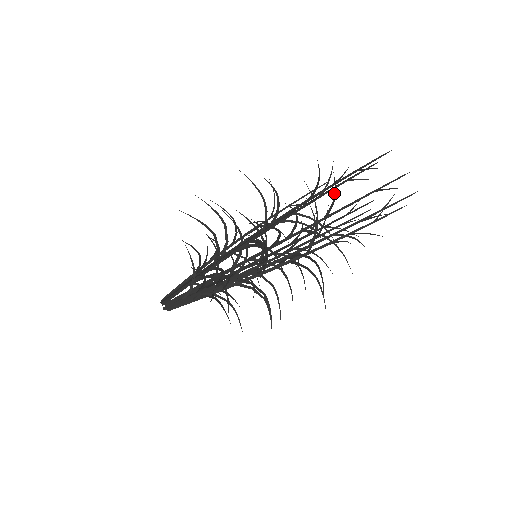
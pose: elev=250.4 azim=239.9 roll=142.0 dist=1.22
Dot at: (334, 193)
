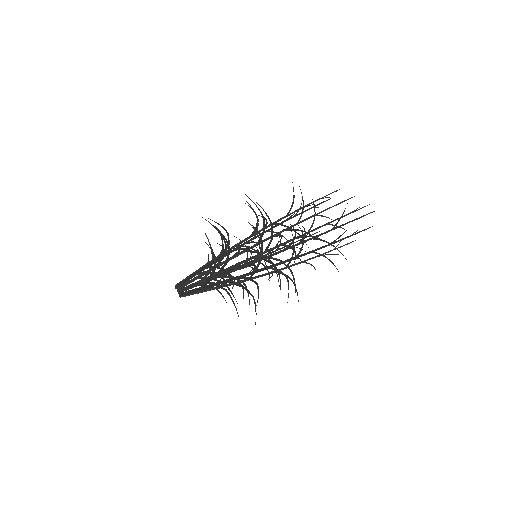
Dot at: occluded
